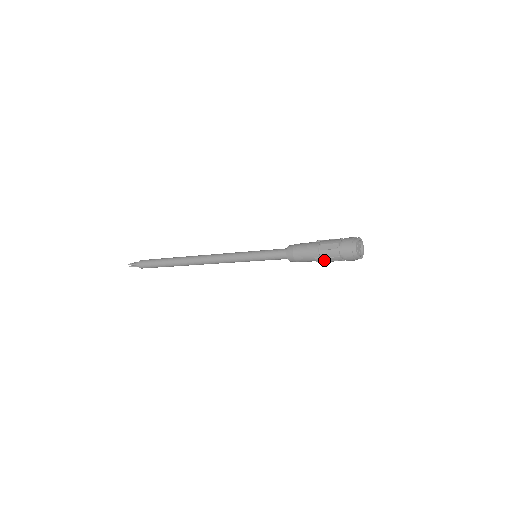
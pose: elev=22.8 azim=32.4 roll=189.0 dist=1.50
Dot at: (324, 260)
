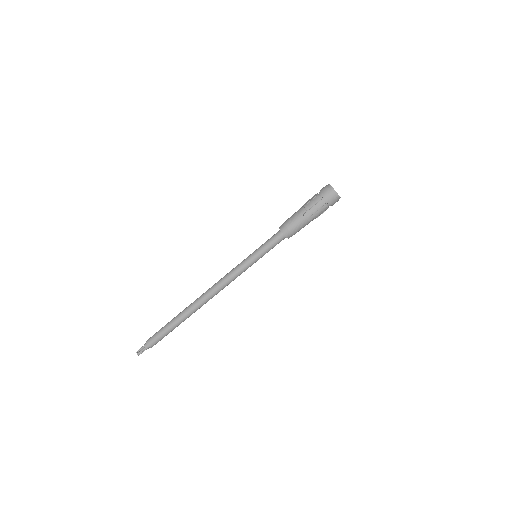
Dot at: (311, 212)
